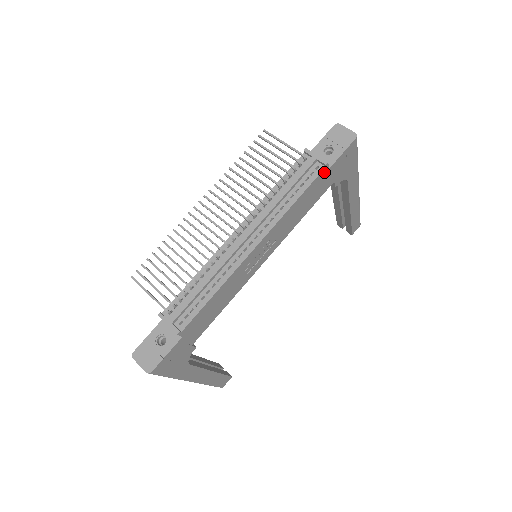
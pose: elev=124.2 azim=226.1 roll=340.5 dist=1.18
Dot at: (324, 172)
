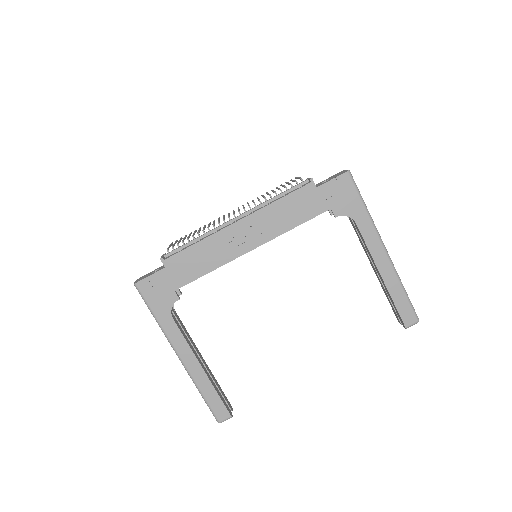
Dot at: (311, 188)
